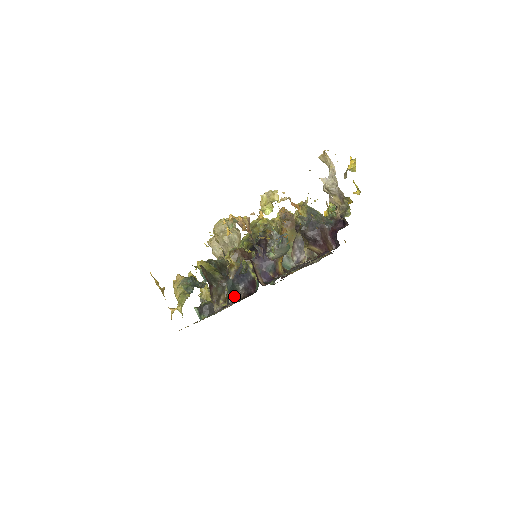
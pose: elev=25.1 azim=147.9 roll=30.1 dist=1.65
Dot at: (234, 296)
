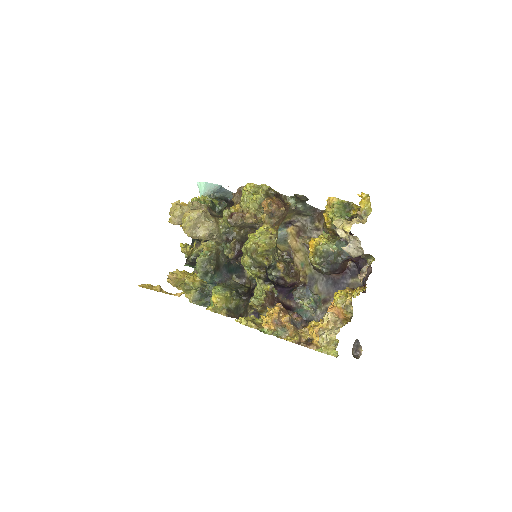
Dot at: (237, 272)
